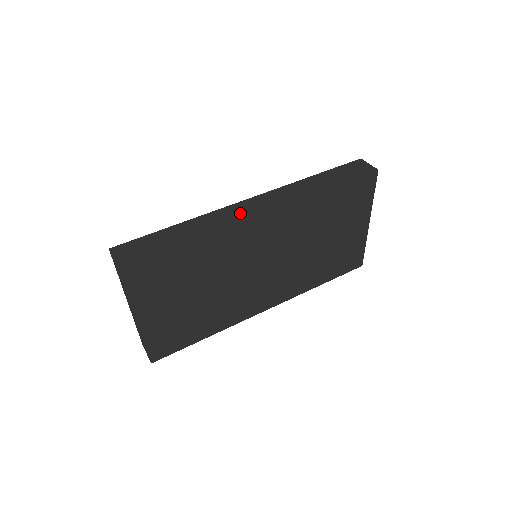
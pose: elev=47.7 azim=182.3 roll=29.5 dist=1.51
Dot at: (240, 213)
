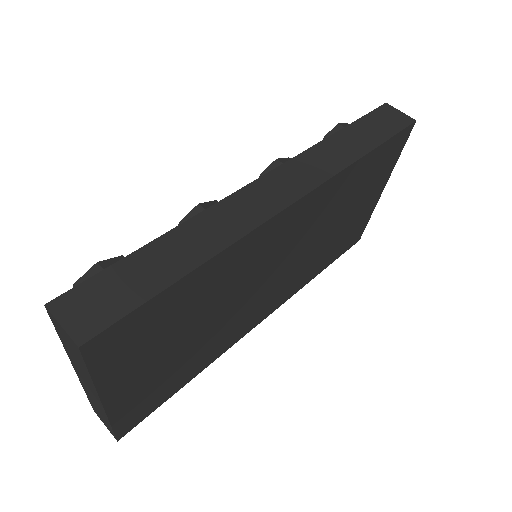
Dot at: (258, 206)
